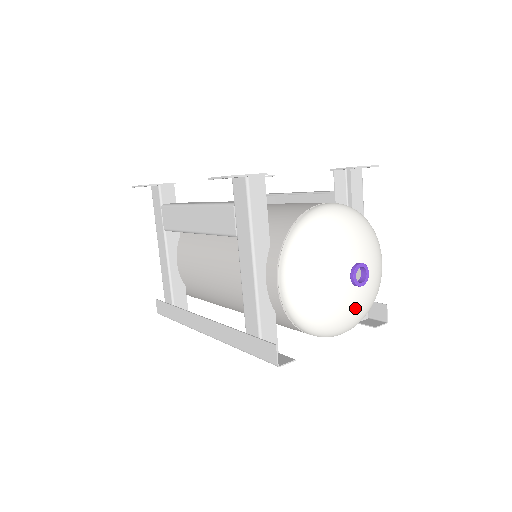
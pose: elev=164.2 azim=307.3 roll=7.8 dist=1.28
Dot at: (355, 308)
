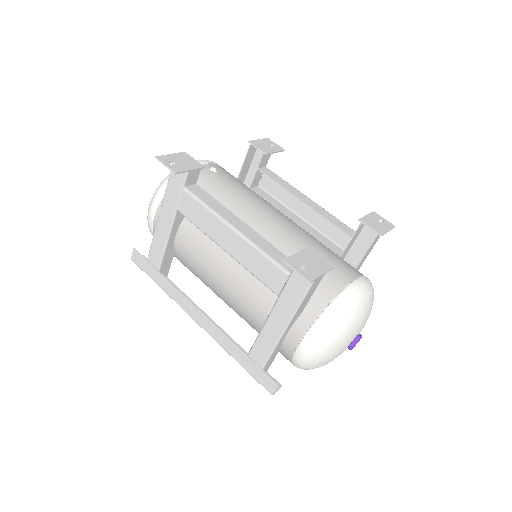
Dot at: occluded
